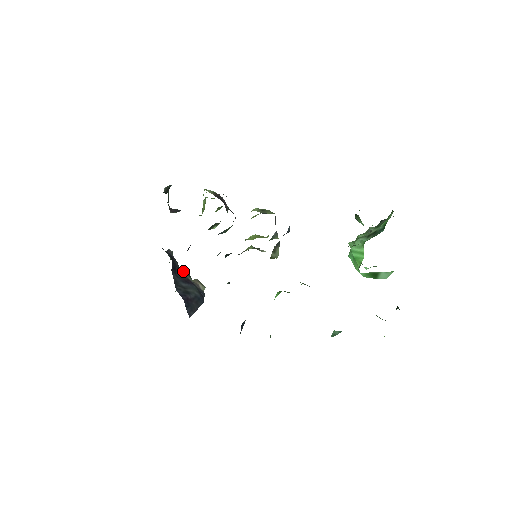
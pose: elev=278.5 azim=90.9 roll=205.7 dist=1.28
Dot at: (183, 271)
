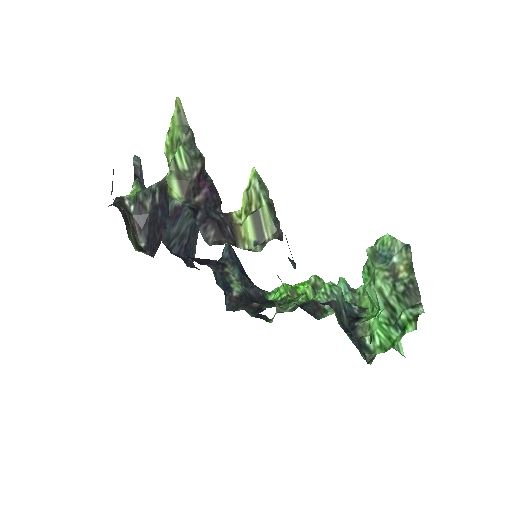
Dot at: occluded
